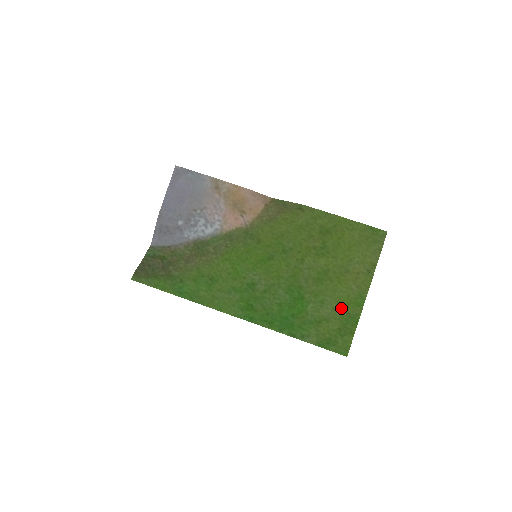
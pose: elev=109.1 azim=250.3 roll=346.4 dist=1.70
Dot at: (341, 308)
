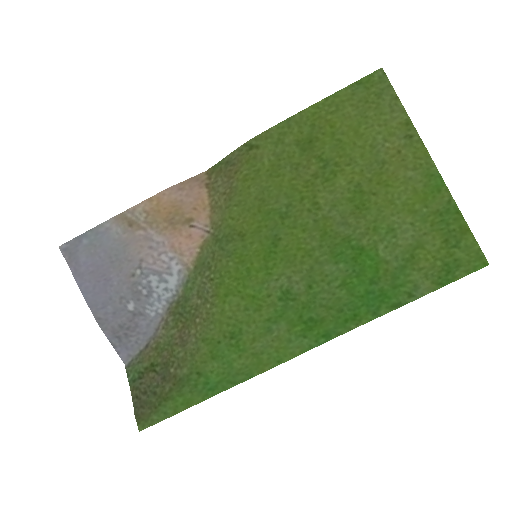
Dot at: (421, 214)
